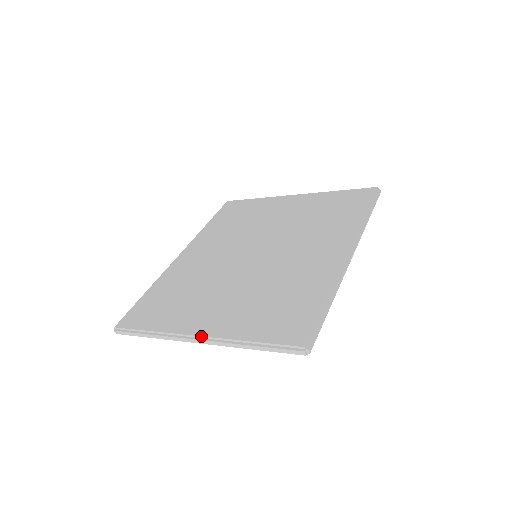
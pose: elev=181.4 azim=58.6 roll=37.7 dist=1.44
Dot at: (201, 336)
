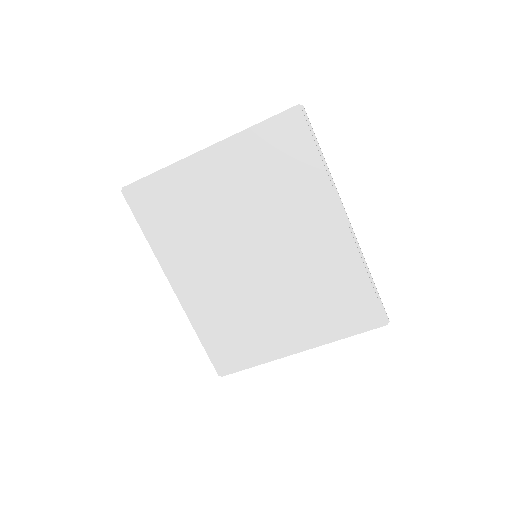
Dot at: occluded
